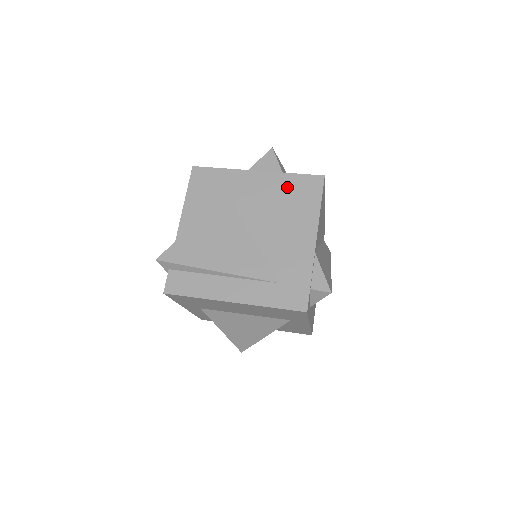
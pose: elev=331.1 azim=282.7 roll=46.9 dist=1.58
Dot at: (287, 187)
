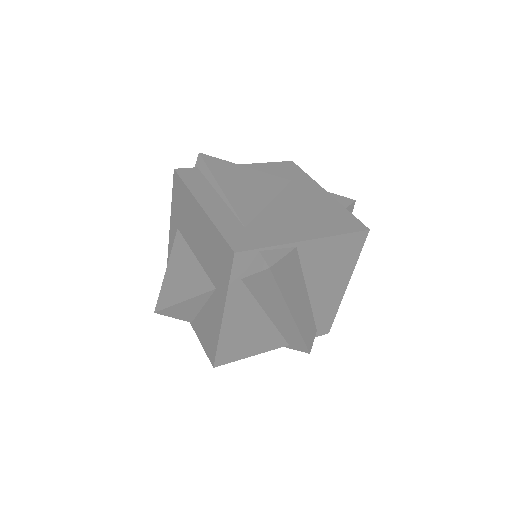
Dot at: (334, 211)
